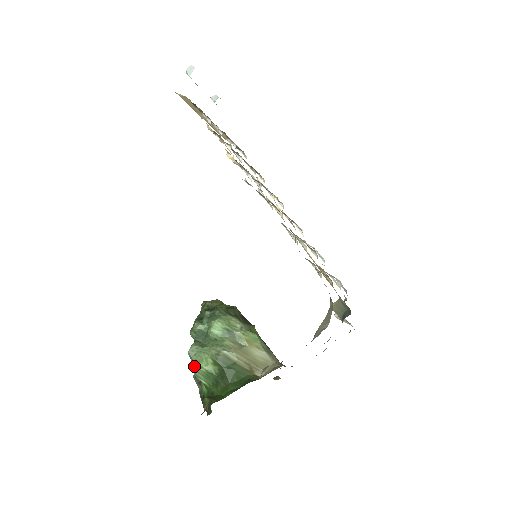
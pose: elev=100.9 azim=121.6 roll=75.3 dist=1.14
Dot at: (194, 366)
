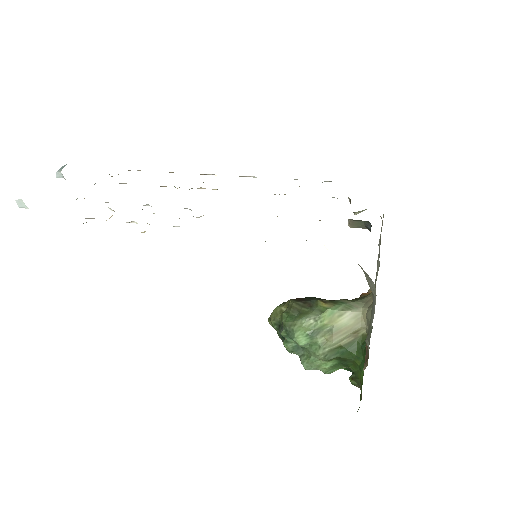
Dot at: occluded
